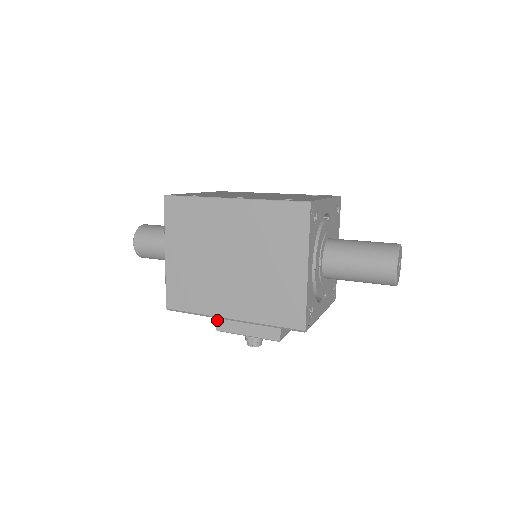
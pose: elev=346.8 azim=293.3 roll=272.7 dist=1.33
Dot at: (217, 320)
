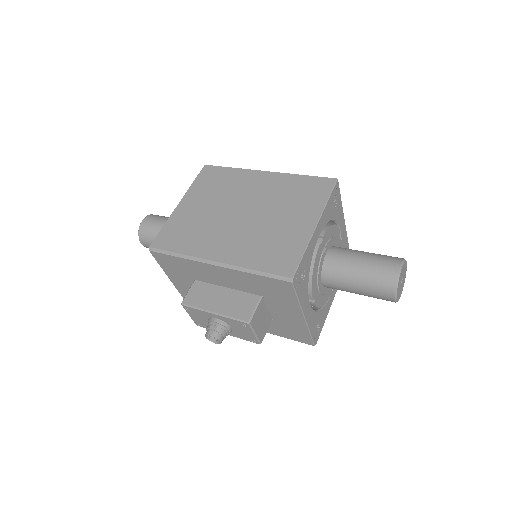
Dot at: (188, 293)
